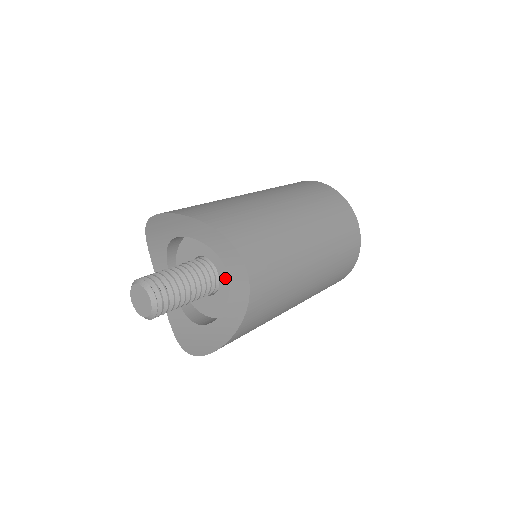
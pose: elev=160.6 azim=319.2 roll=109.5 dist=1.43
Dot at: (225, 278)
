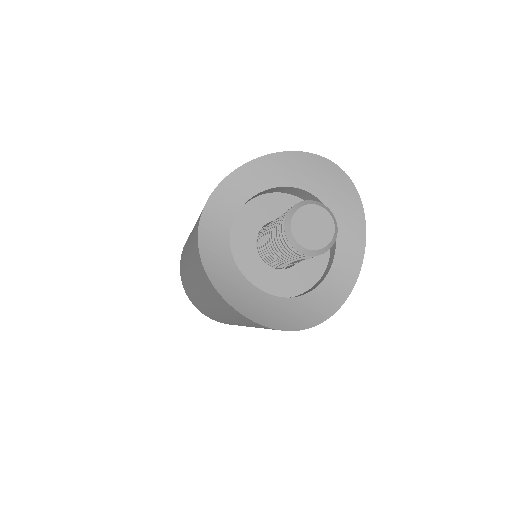
Dot at: (308, 266)
